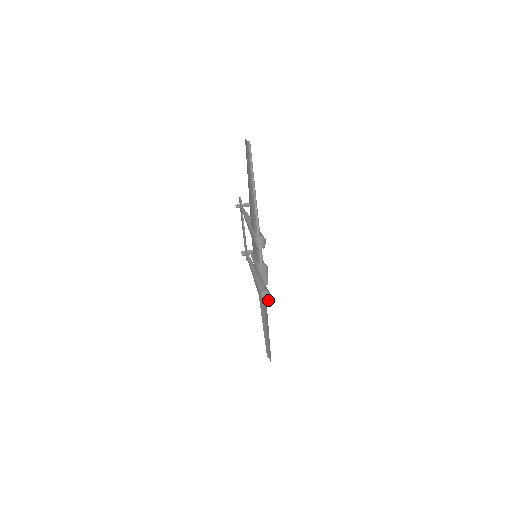
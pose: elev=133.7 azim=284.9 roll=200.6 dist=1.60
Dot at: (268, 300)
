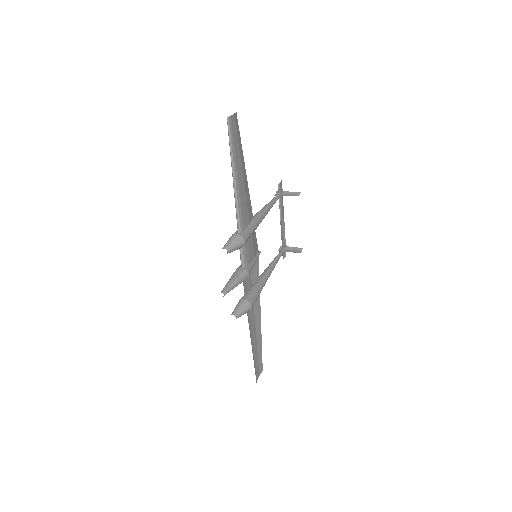
Dot at: (240, 311)
